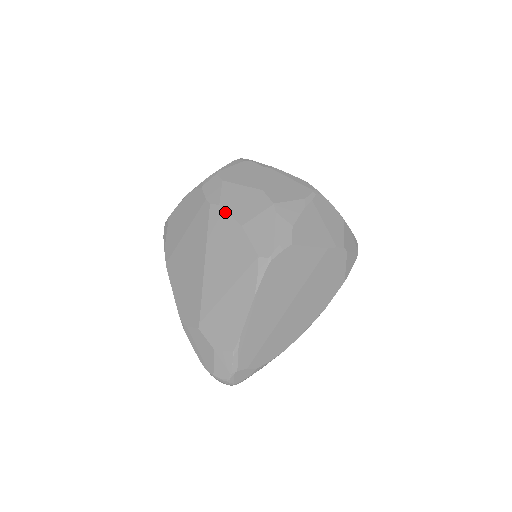
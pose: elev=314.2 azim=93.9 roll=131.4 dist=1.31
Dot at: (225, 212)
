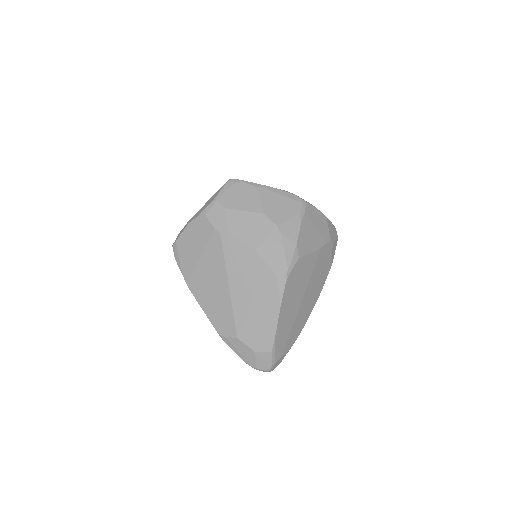
Dot at: (237, 240)
